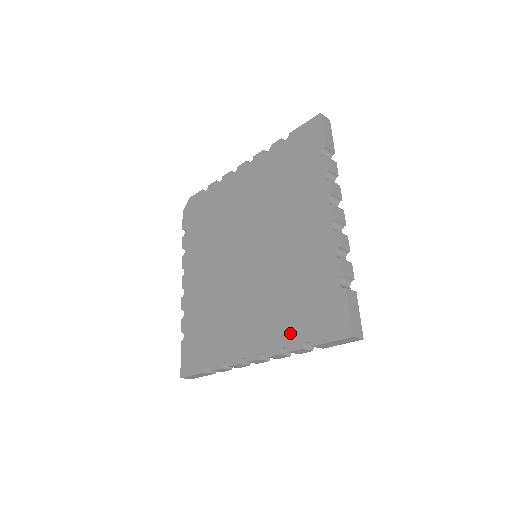
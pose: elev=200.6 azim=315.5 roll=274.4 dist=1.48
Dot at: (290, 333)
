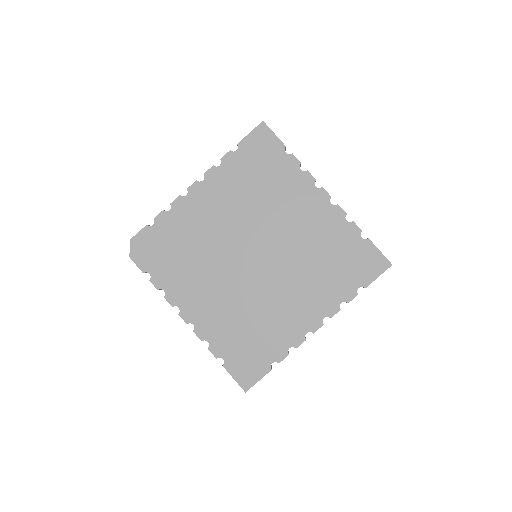
Dot at: (342, 290)
